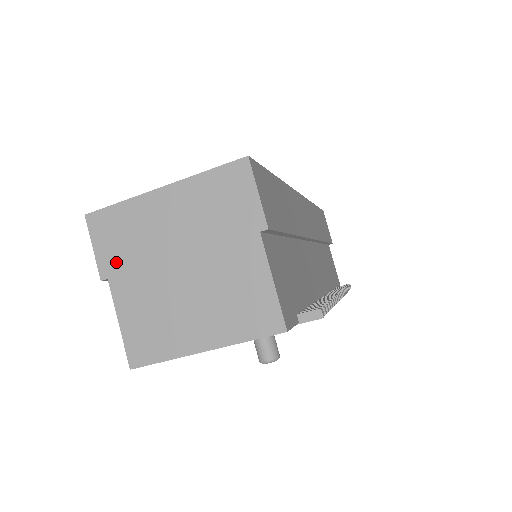
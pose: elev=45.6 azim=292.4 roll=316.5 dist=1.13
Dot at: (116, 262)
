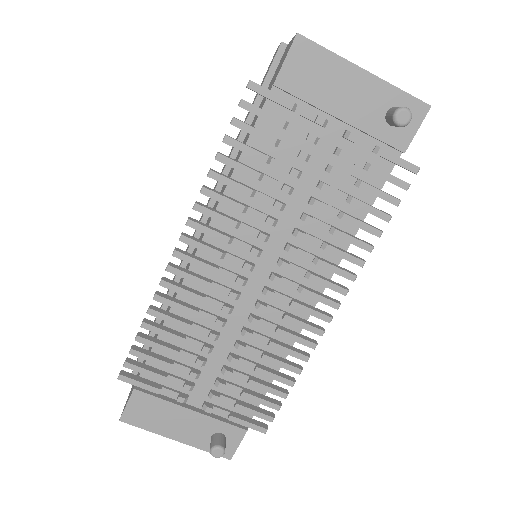
Dot at: occluded
